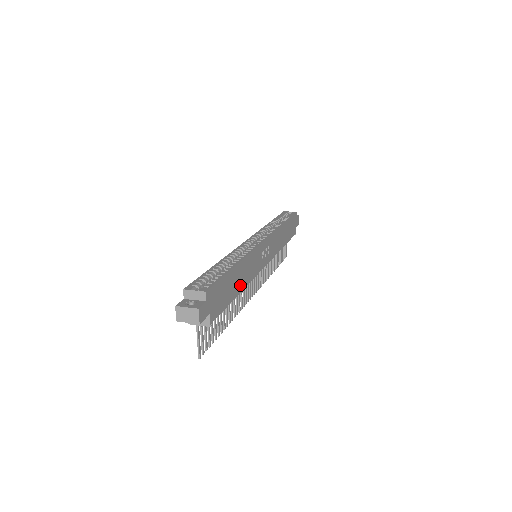
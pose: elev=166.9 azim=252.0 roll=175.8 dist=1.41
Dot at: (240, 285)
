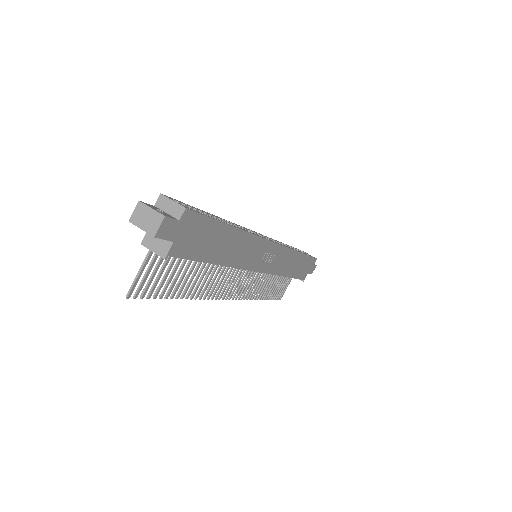
Dot at: (225, 256)
